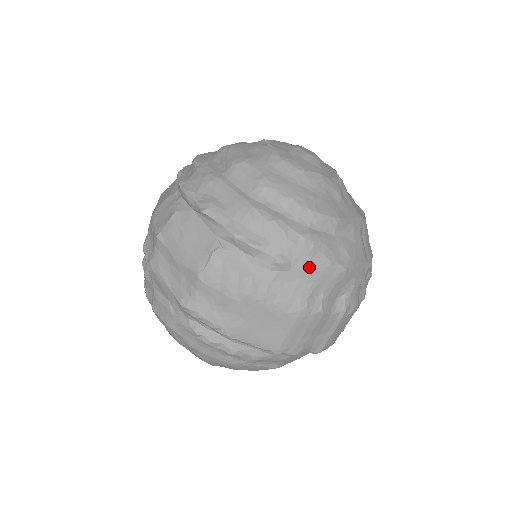
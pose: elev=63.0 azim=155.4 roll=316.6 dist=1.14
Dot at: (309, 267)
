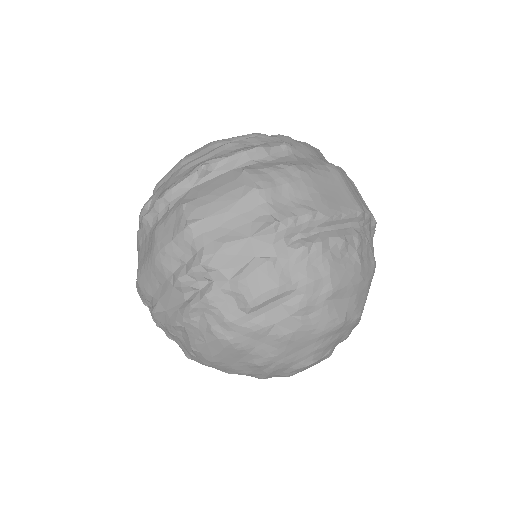
Dot at: (302, 145)
